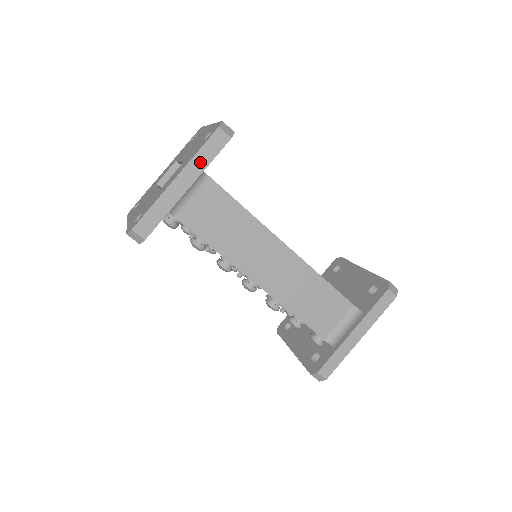
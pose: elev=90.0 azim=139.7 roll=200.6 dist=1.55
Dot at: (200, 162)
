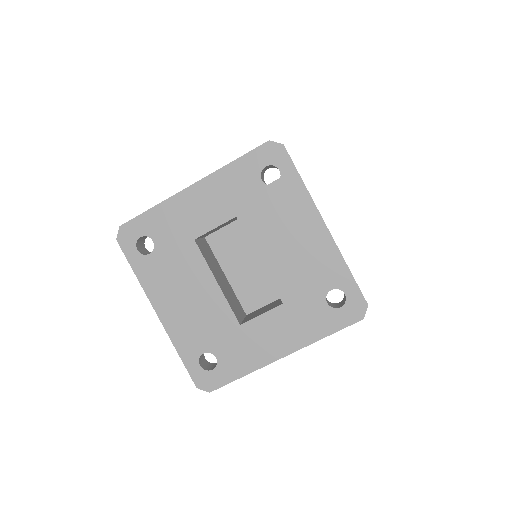
Dot at: occluded
